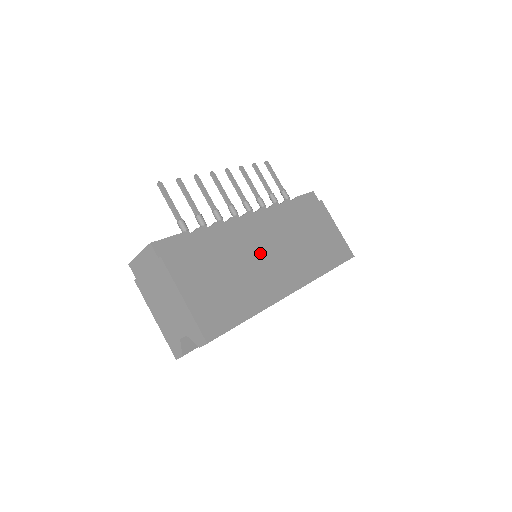
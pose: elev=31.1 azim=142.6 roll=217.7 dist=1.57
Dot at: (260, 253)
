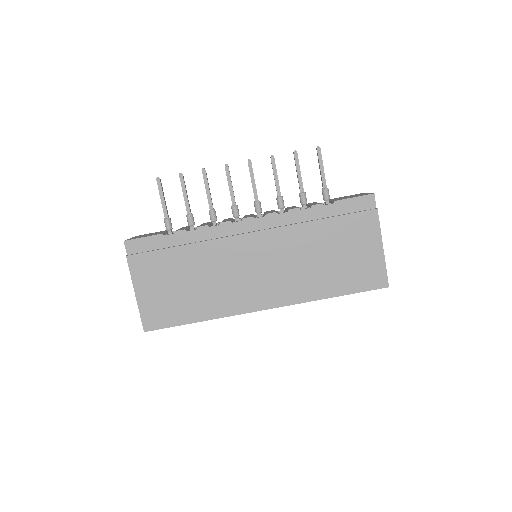
Dot at: (238, 265)
